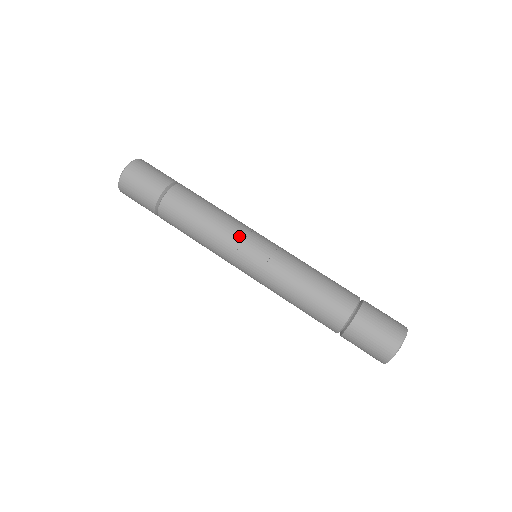
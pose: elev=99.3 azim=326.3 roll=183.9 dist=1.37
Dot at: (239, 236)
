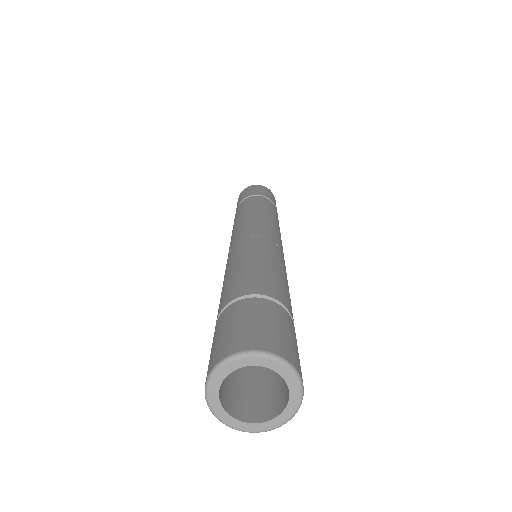
Dot at: (262, 222)
